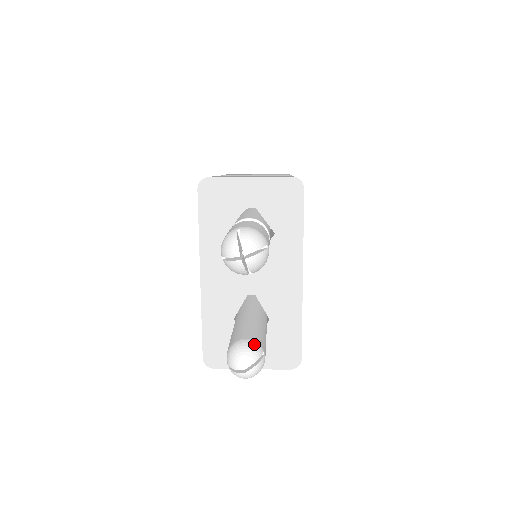
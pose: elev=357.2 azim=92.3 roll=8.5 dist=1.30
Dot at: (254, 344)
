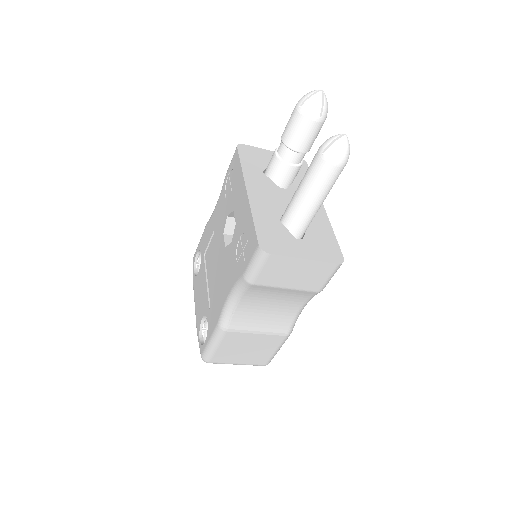
Dot at: occluded
